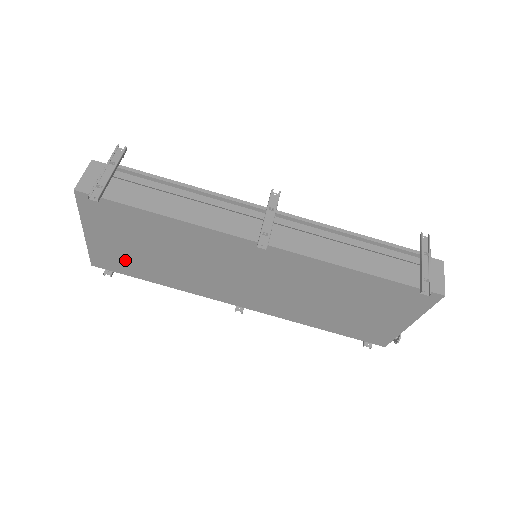
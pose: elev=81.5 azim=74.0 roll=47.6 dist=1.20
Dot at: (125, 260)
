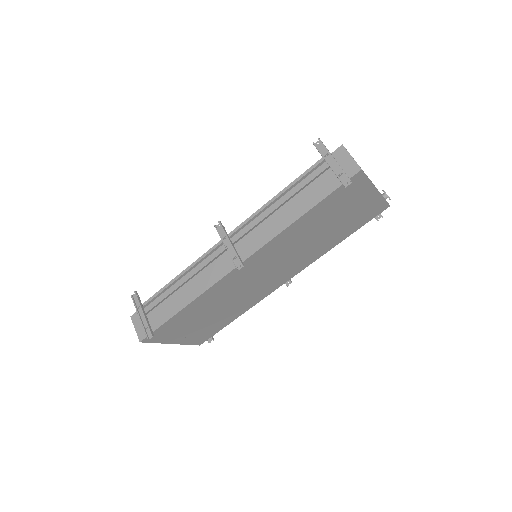
Dot at: (206, 330)
